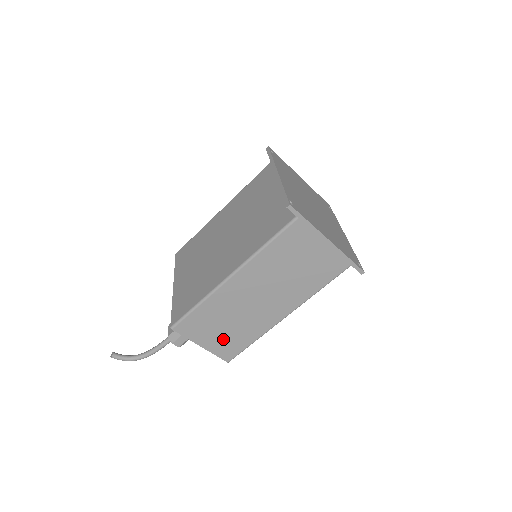
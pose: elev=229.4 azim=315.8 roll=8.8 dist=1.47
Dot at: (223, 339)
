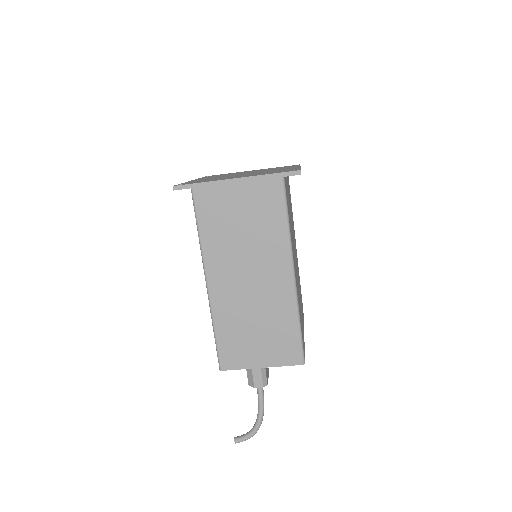
Dot at: (270, 345)
